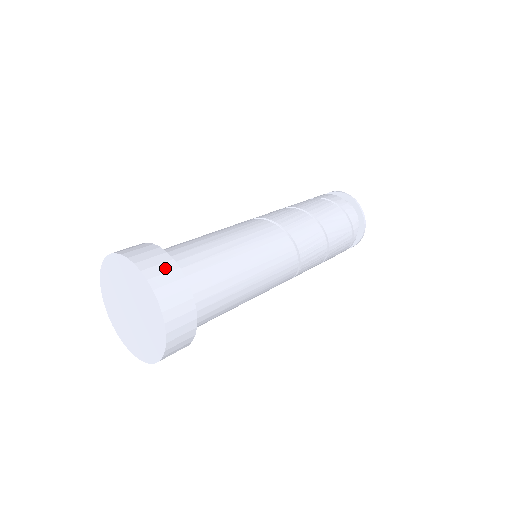
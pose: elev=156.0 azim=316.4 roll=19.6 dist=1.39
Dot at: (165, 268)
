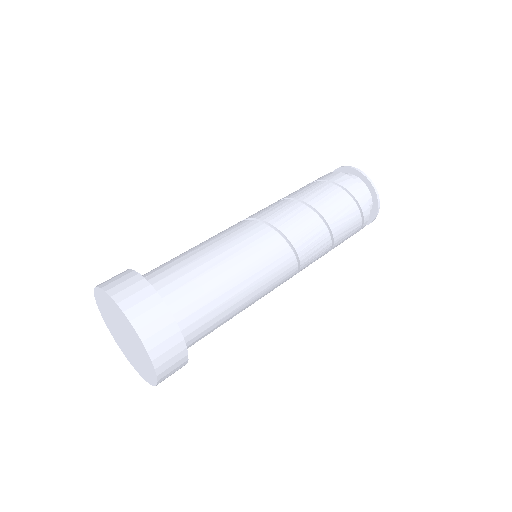
Dot at: (161, 324)
